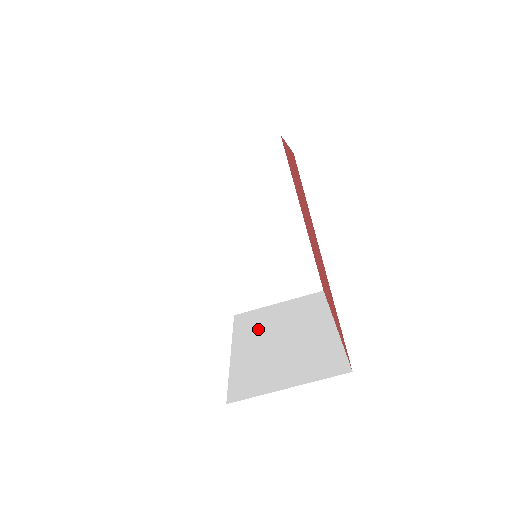
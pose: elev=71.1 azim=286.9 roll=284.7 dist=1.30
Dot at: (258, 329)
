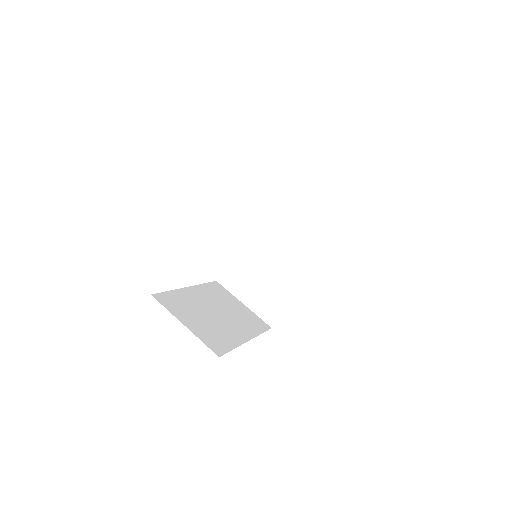
Dot at: (215, 297)
